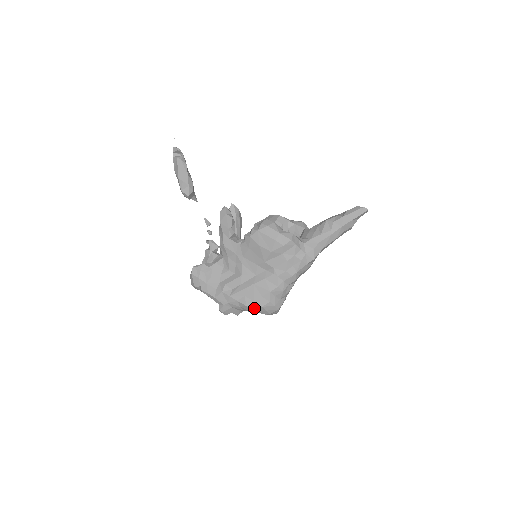
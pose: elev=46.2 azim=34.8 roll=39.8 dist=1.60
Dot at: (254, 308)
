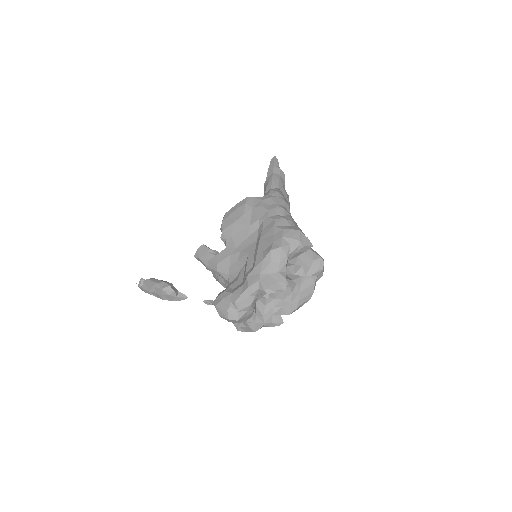
Dot at: (279, 245)
